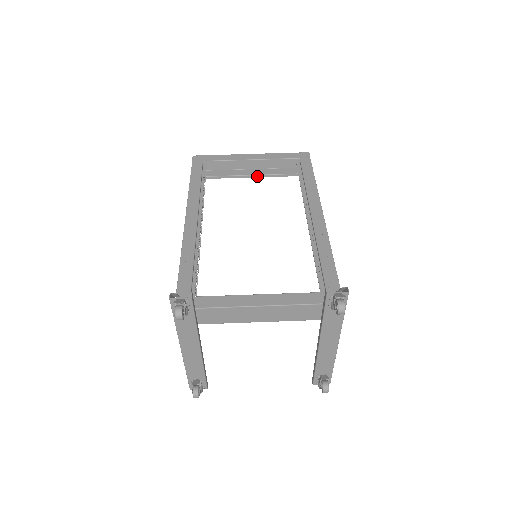
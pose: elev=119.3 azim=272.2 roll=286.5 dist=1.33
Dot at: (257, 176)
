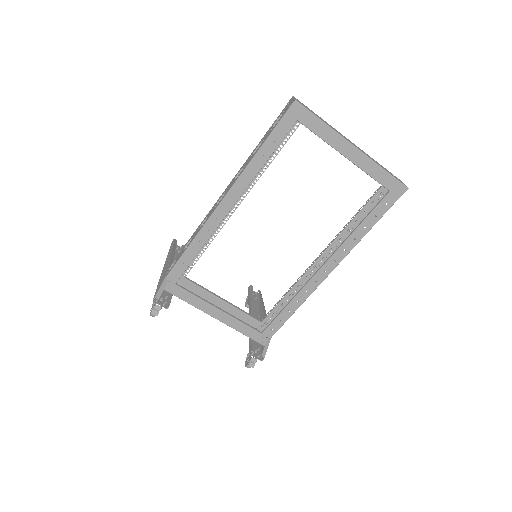
Dot at: occluded
